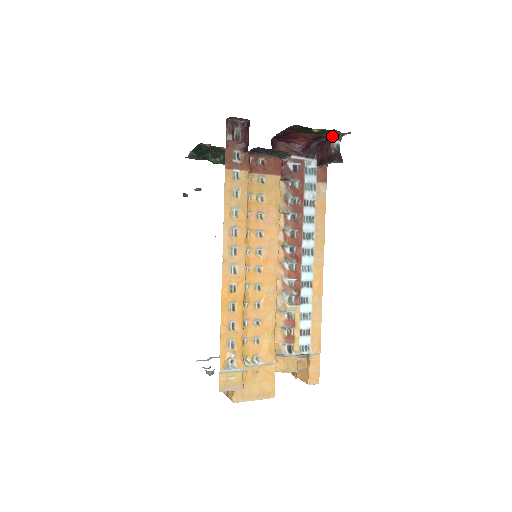
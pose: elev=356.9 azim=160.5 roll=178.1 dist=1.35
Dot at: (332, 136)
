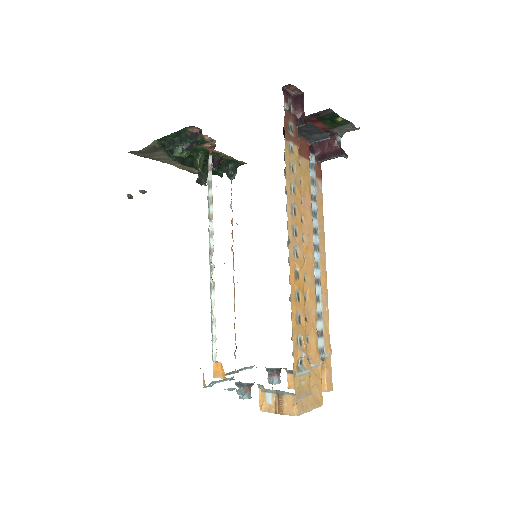
Dot at: (336, 132)
